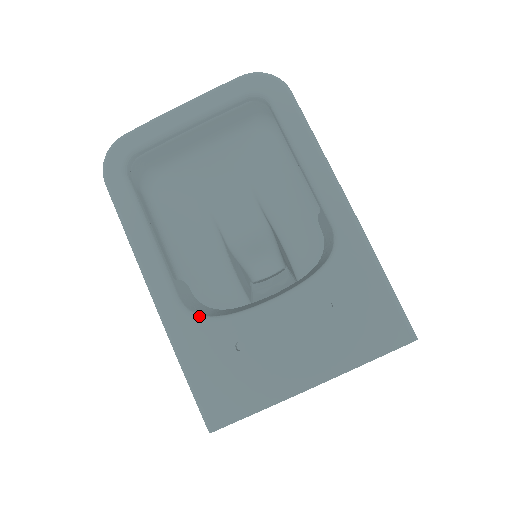
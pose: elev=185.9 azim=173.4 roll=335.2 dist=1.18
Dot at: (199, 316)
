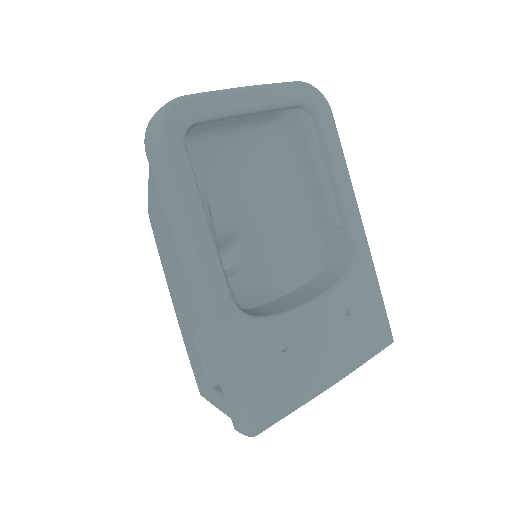
Dot at: (250, 315)
